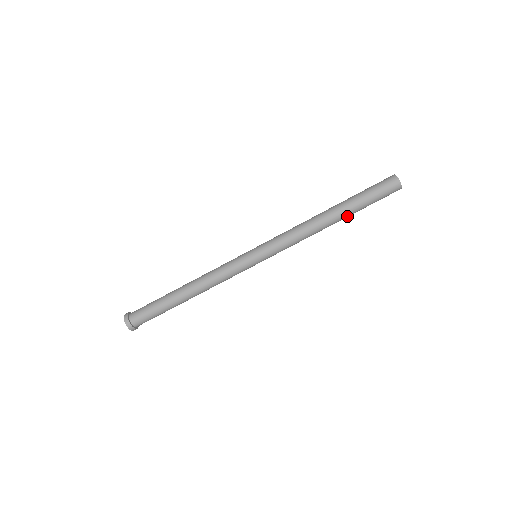
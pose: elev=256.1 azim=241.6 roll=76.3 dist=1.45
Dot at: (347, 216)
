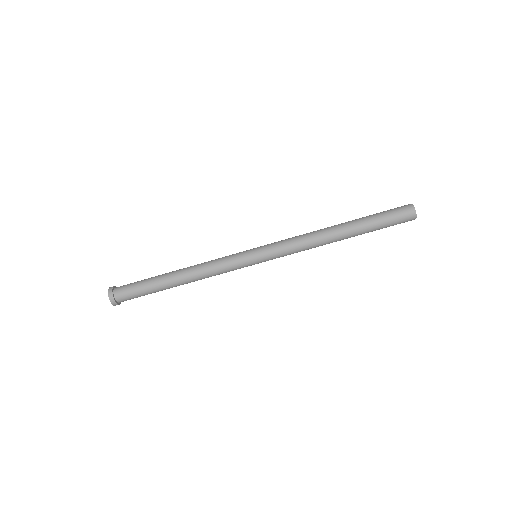
Dot at: occluded
